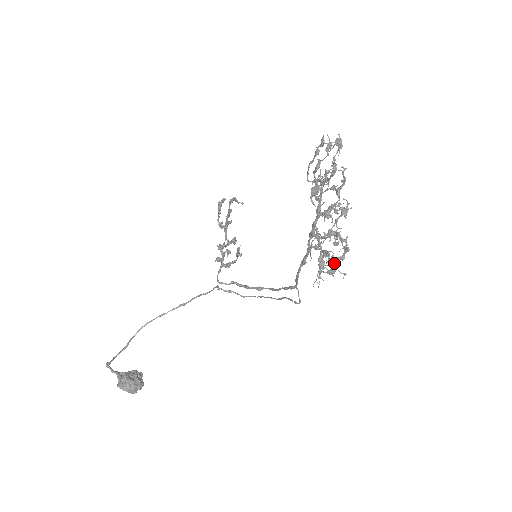
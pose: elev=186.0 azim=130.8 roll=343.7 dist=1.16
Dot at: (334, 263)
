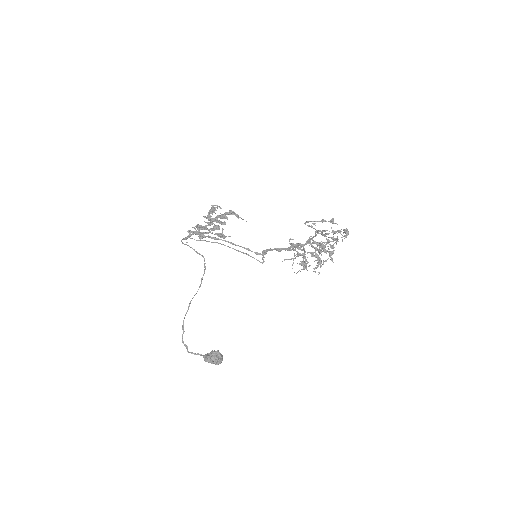
Dot at: (315, 272)
